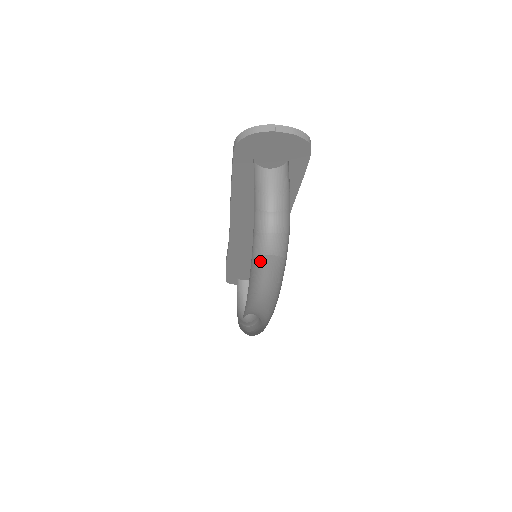
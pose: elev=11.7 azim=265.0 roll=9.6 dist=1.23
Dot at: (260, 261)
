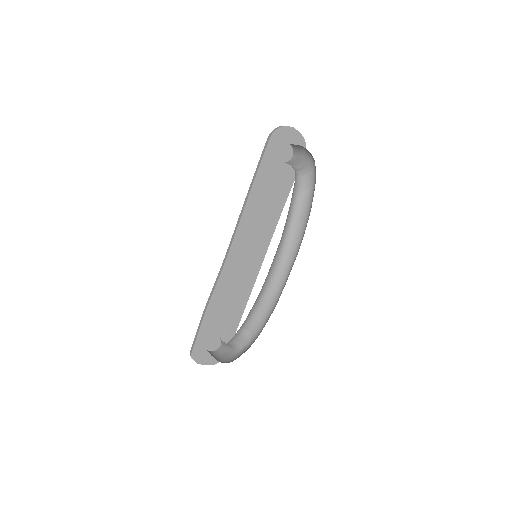
Dot at: (293, 195)
